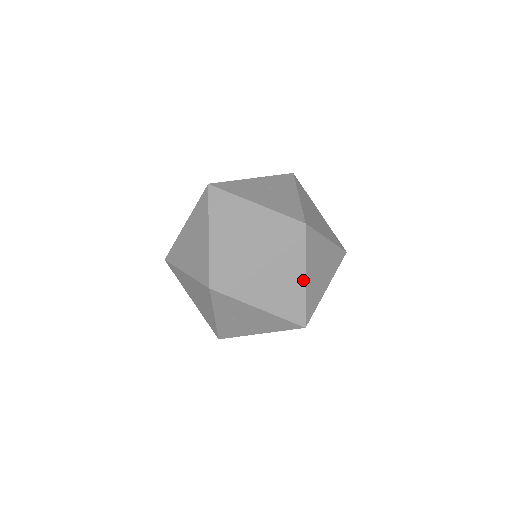
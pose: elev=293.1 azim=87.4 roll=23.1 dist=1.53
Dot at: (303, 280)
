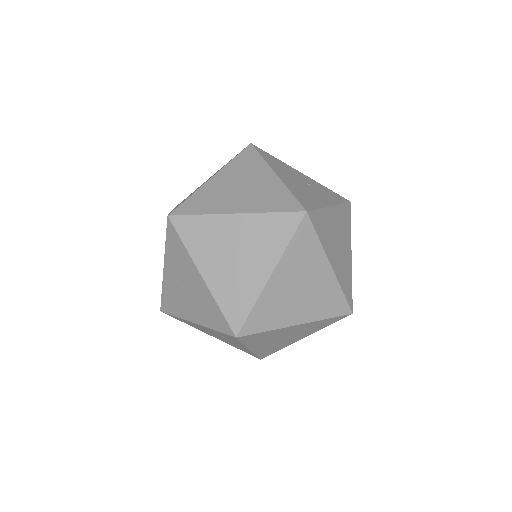
Dot at: (267, 276)
